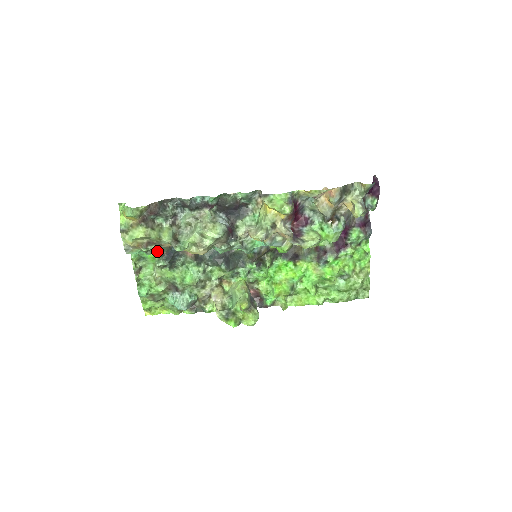
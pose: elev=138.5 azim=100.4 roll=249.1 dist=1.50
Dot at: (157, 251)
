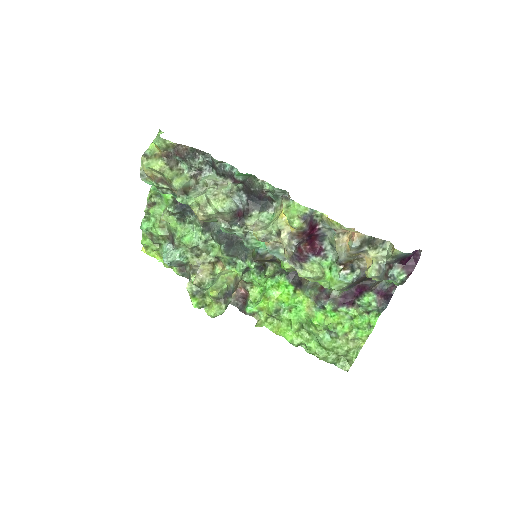
Dot at: occluded
